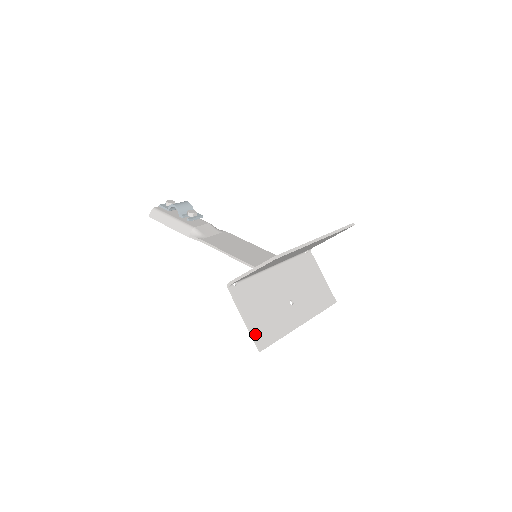
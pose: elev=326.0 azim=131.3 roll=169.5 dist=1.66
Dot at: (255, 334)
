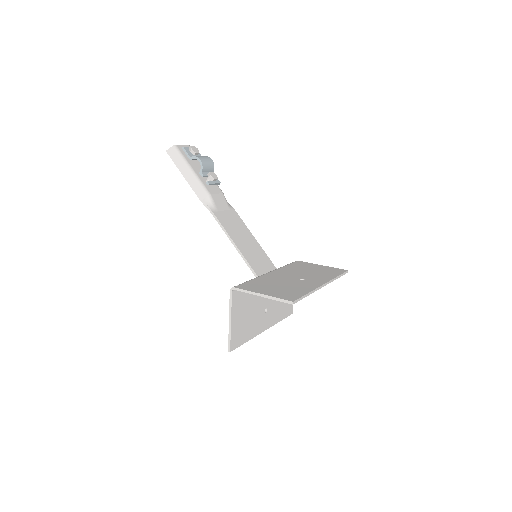
Dot at: (232, 336)
